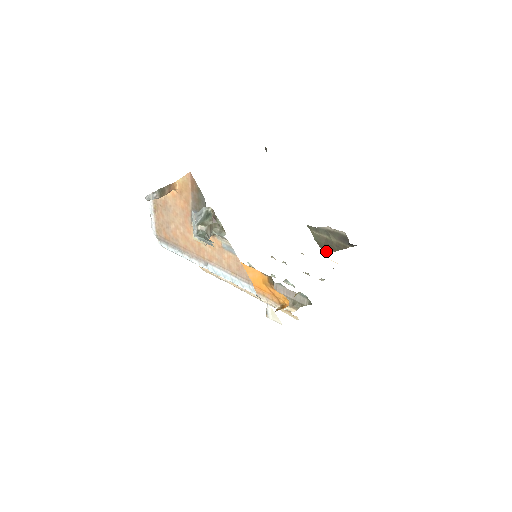
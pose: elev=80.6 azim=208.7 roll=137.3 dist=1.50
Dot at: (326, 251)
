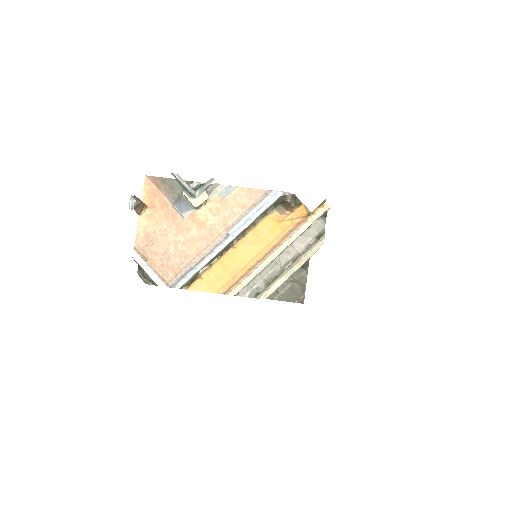
Dot at: (301, 299)
